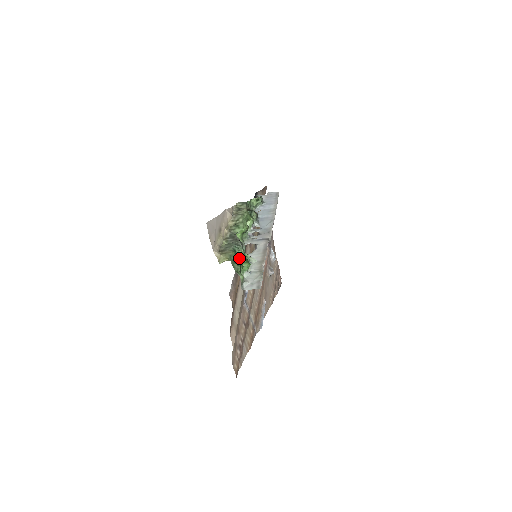
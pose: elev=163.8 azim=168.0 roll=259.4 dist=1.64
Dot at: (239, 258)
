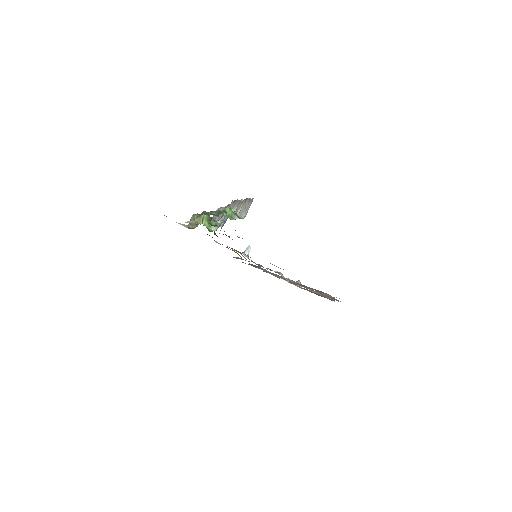
Dot at: occluded
